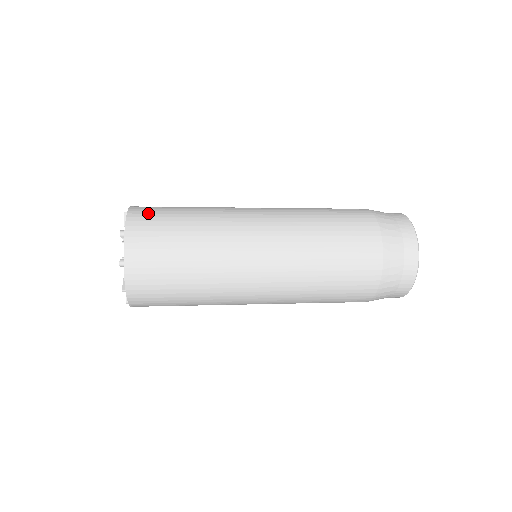
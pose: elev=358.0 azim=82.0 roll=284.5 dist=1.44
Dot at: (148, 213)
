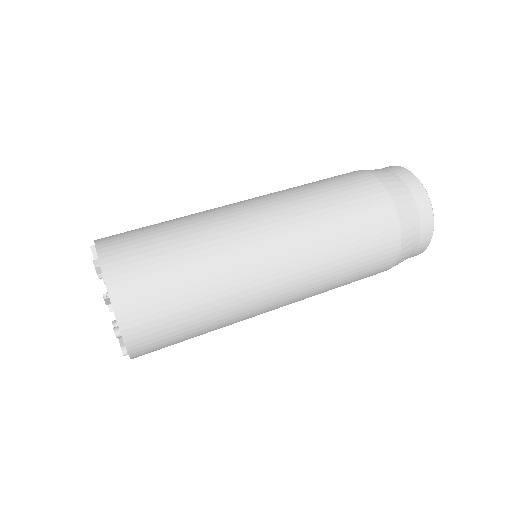
Dot at: (140, 300)
